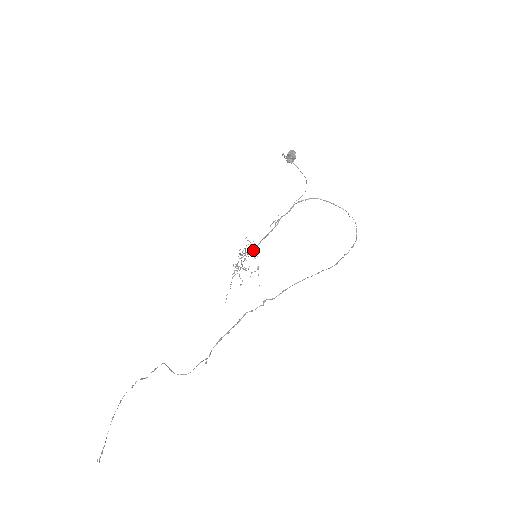
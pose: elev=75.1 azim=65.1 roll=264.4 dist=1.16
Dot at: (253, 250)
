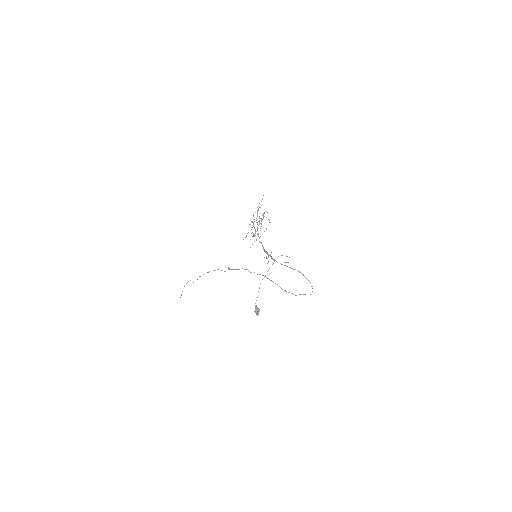
Dot at: occluded
